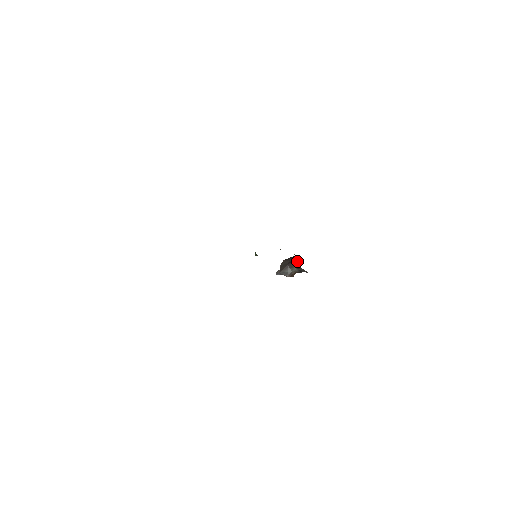
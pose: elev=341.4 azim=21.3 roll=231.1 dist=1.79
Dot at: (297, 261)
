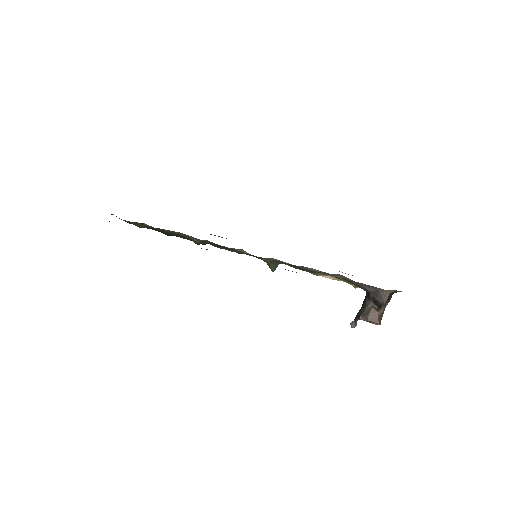
Dot at: occluded
